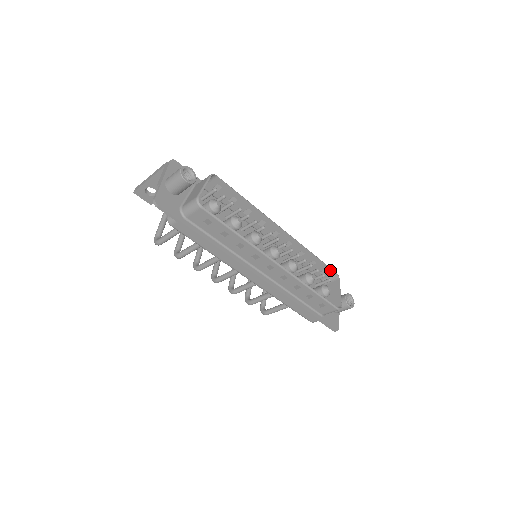
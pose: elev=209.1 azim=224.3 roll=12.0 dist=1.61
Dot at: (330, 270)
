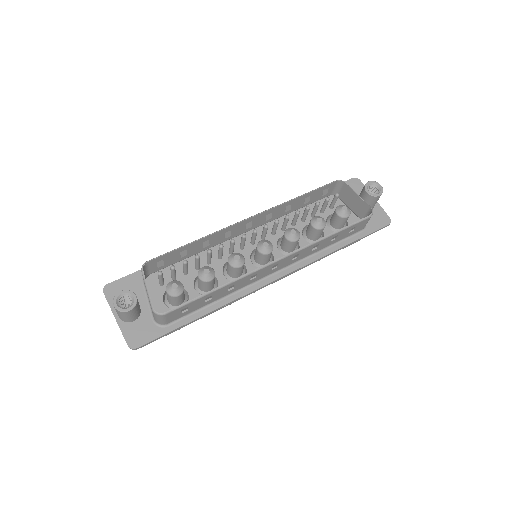
Dot at: (328, 186)
